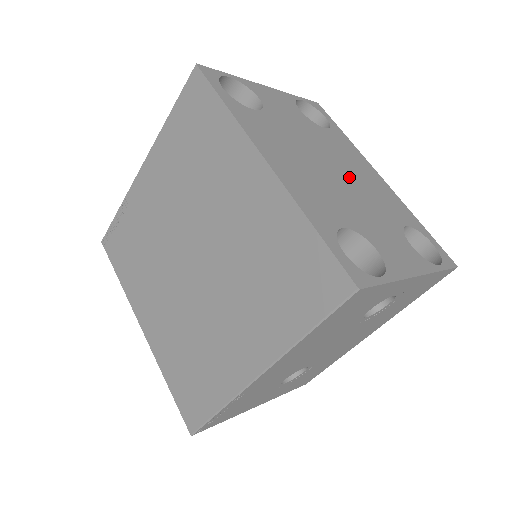
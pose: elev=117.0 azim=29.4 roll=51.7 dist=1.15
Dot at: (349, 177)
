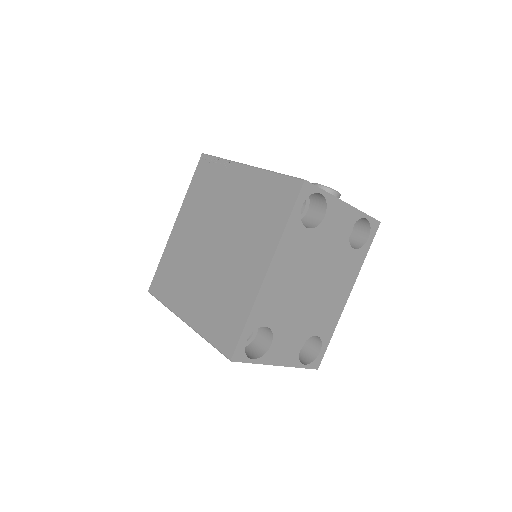
Dot at: (318, 293)
